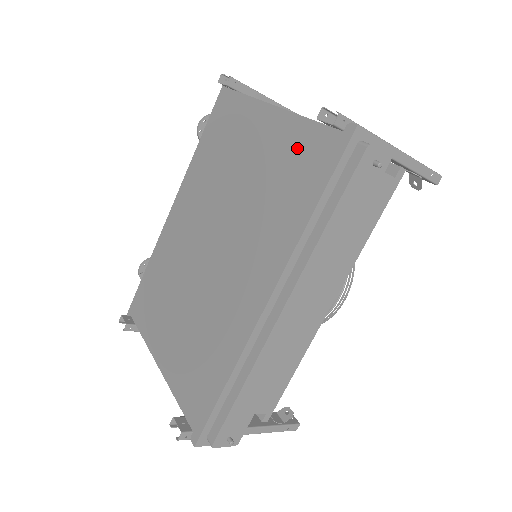
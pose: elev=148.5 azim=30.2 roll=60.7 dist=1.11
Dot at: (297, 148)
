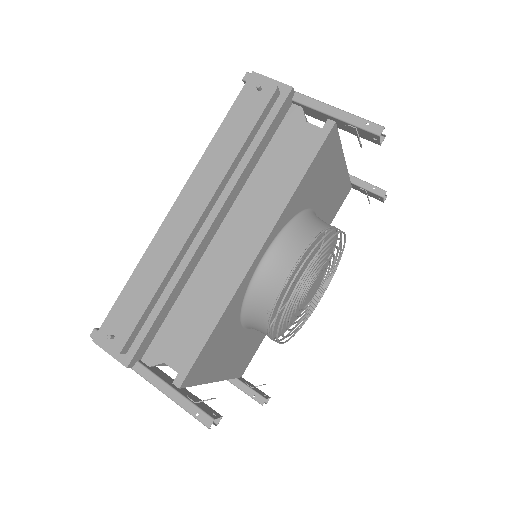
Dot at: occluded
